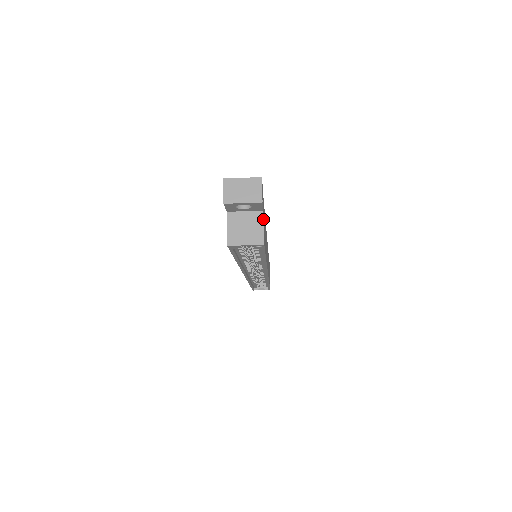
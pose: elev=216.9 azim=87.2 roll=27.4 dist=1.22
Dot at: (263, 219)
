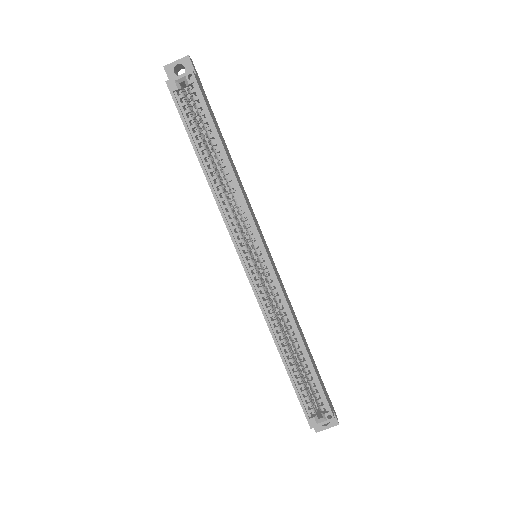
Dot at: occluded
